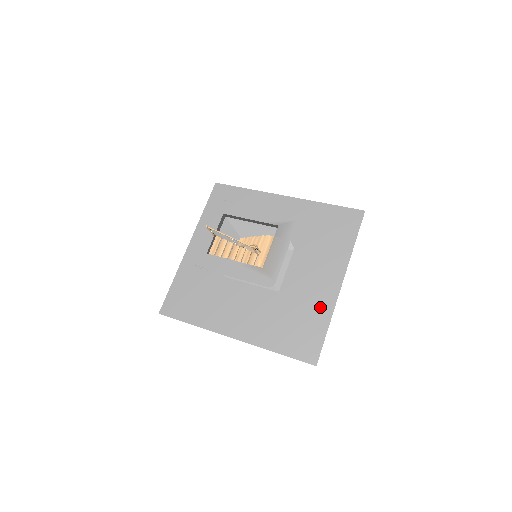
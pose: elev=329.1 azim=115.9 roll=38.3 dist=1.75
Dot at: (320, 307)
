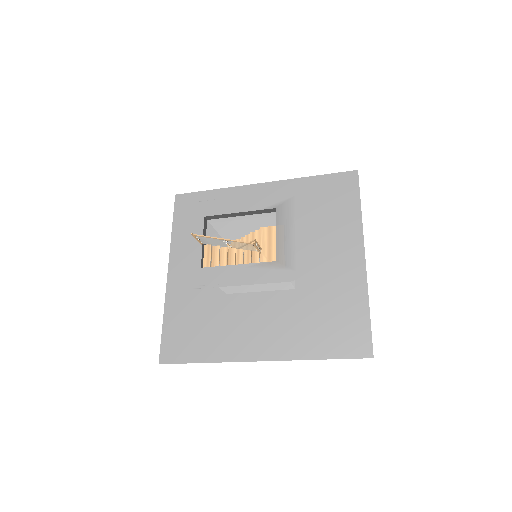
Dot at: (350, 289)
